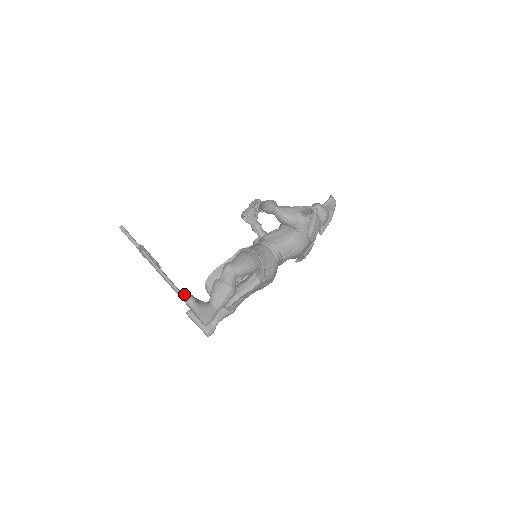
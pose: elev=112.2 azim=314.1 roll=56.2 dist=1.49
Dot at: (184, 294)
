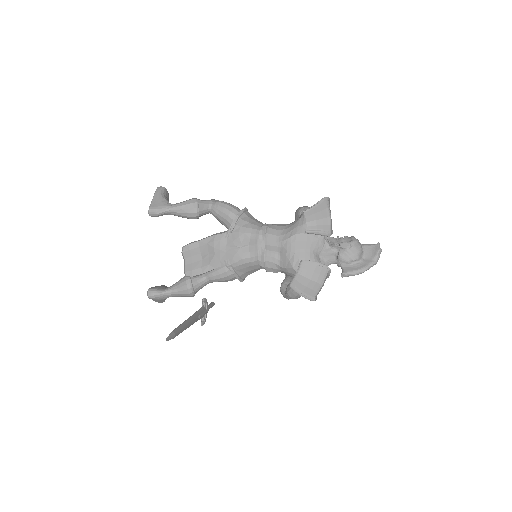
Dot at: occluded
